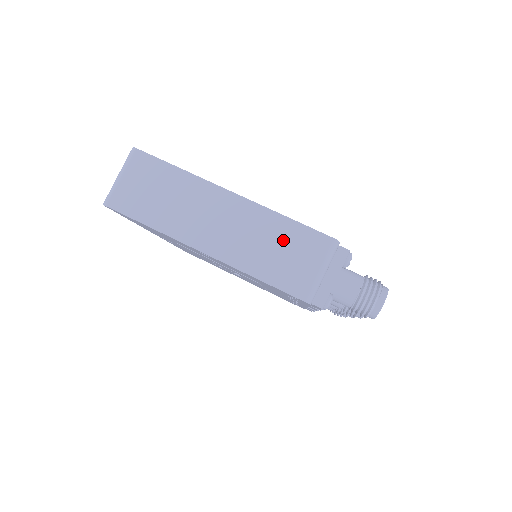
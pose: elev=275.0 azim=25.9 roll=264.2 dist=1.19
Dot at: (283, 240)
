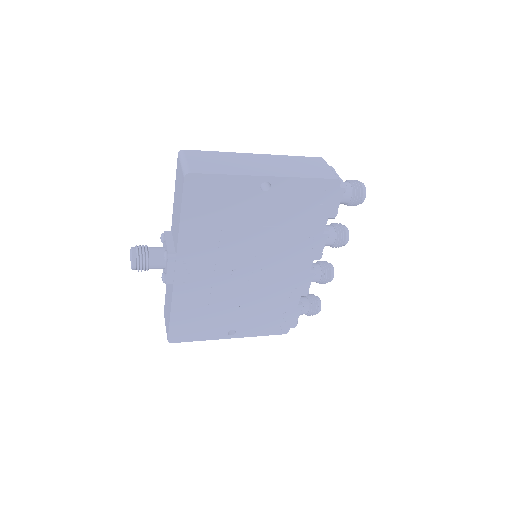
Dot at: (301, 163)
